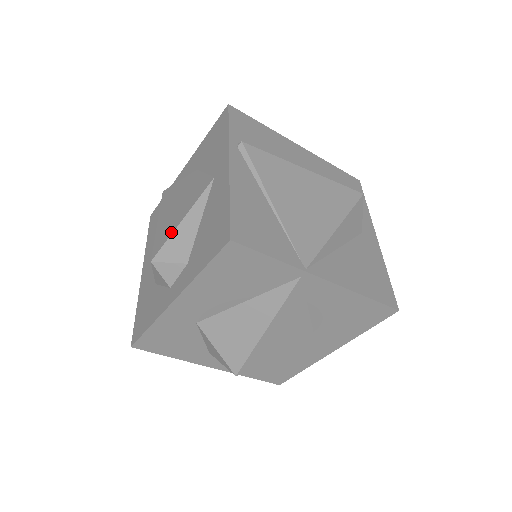
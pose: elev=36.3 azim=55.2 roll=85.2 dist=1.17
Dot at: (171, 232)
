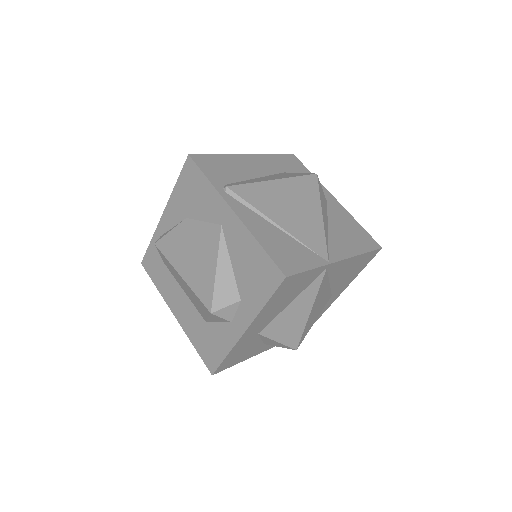
Dot at: (212, 283)
